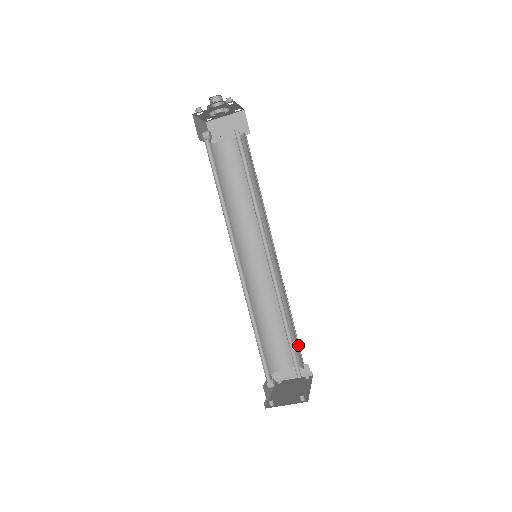
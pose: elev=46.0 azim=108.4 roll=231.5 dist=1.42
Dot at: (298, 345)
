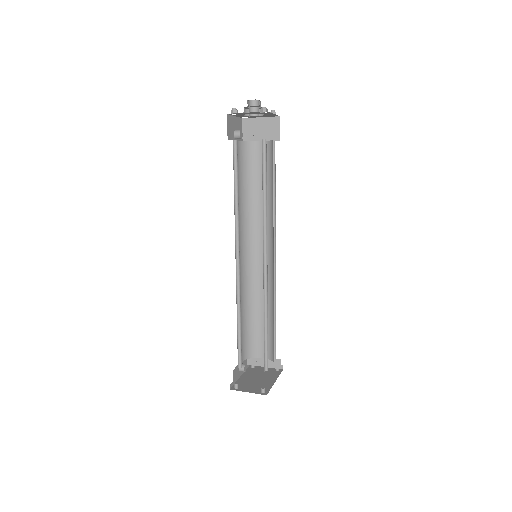
Dot at: (275, 341)
